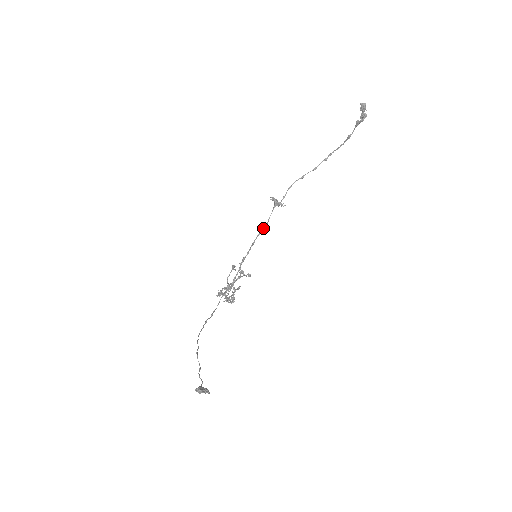
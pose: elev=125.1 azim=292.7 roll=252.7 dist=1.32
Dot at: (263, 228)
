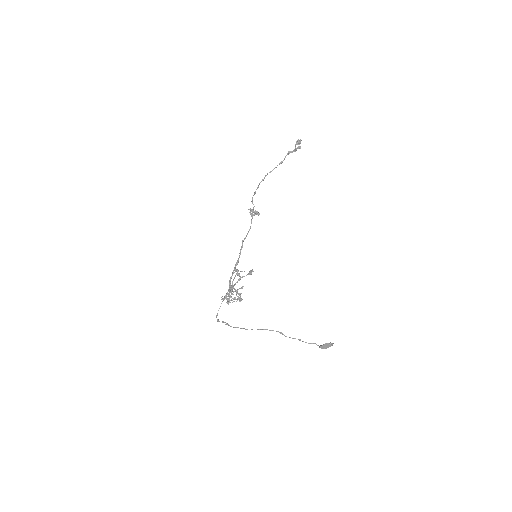
Dot at: occluded
